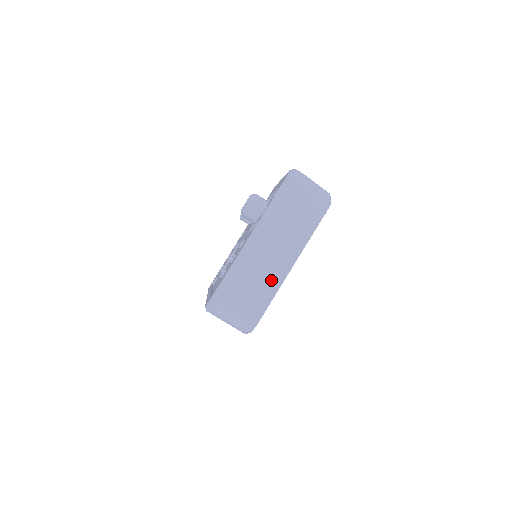
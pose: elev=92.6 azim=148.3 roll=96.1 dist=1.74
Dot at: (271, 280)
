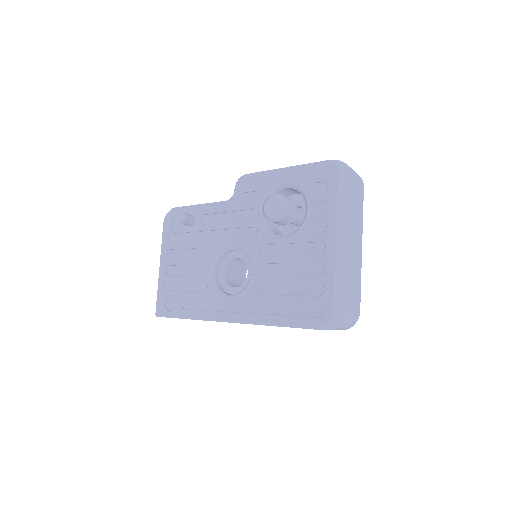
Dot at: (359, 271)
